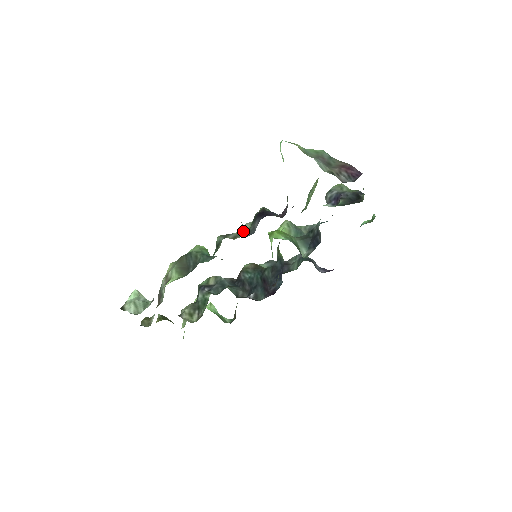
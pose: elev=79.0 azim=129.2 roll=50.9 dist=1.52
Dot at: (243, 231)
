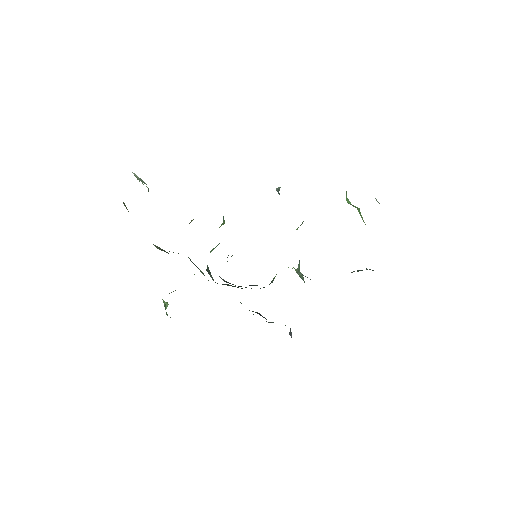
Dot at: (277, 188)
